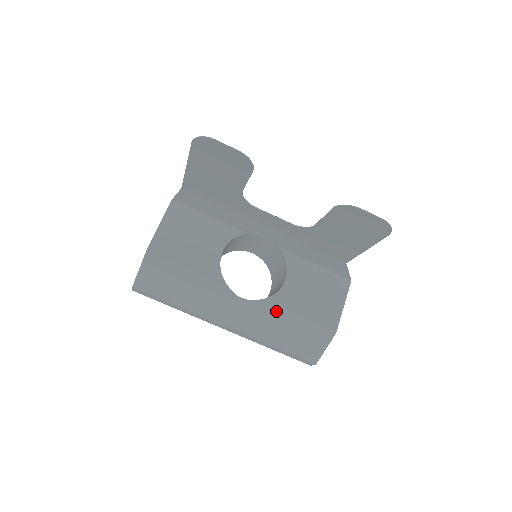
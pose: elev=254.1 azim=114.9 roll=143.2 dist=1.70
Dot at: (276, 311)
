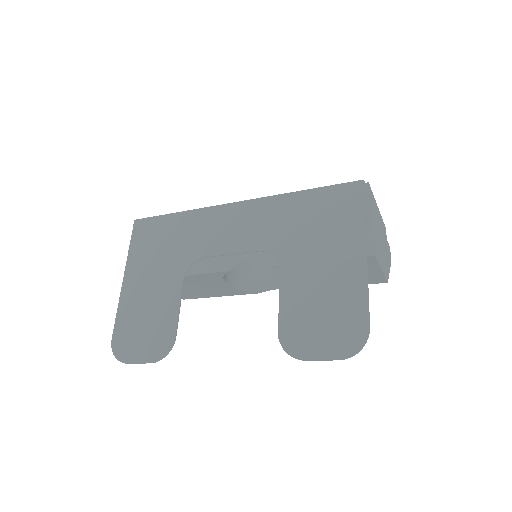
Dot at: occluded
